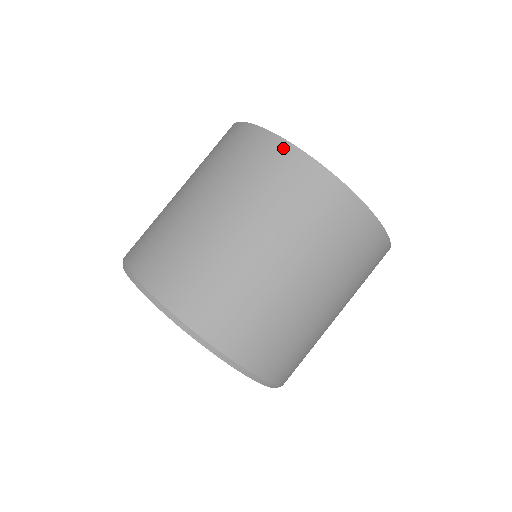
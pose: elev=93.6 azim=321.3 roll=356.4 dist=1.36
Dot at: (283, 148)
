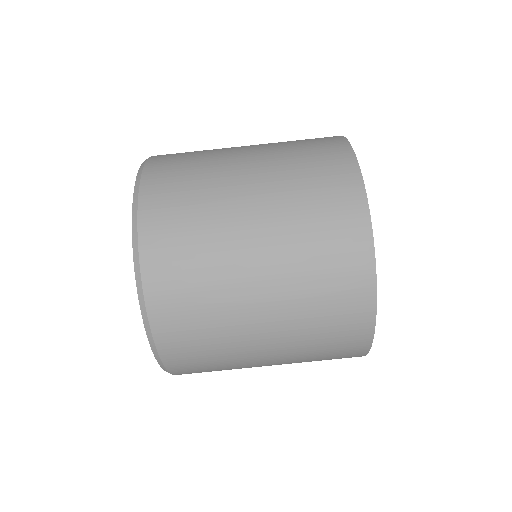
Dot at: (335, 137)
